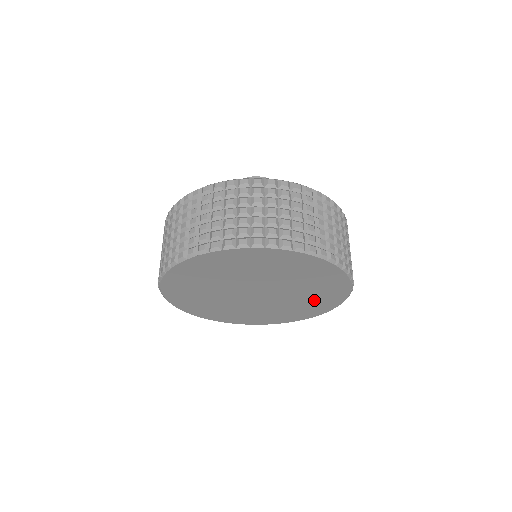
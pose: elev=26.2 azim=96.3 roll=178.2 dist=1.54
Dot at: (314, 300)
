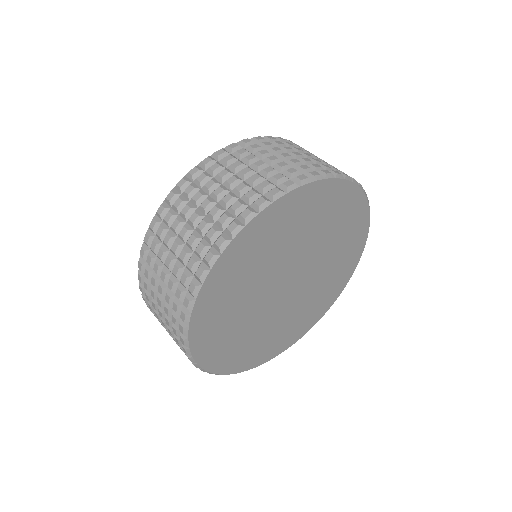
Dot at: (343, 233)
